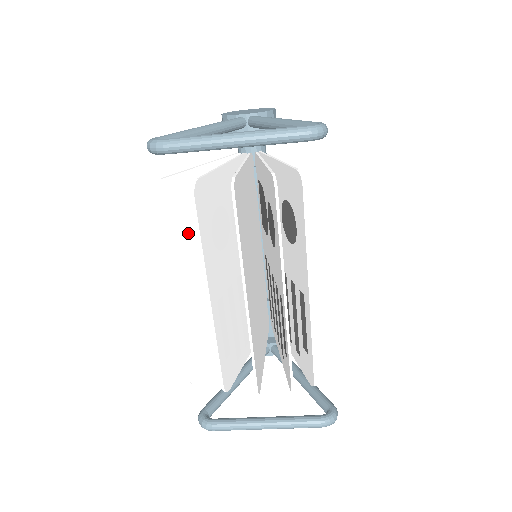
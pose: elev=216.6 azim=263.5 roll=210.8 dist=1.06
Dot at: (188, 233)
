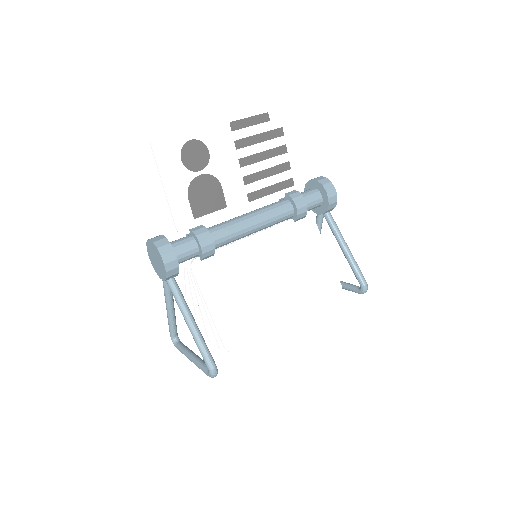
Dot at: occluded
